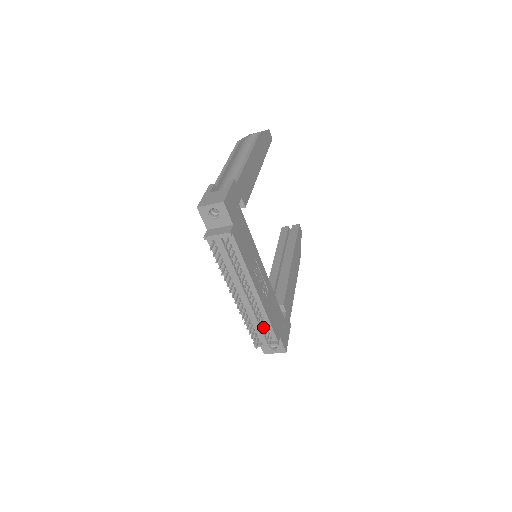
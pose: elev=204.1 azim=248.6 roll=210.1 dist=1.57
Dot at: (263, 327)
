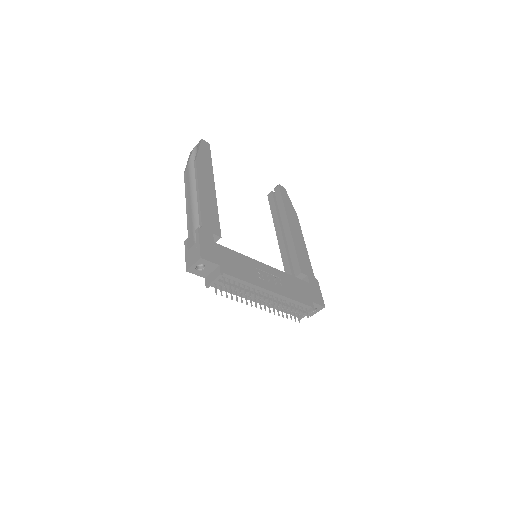
Dot at: (294, 308)
